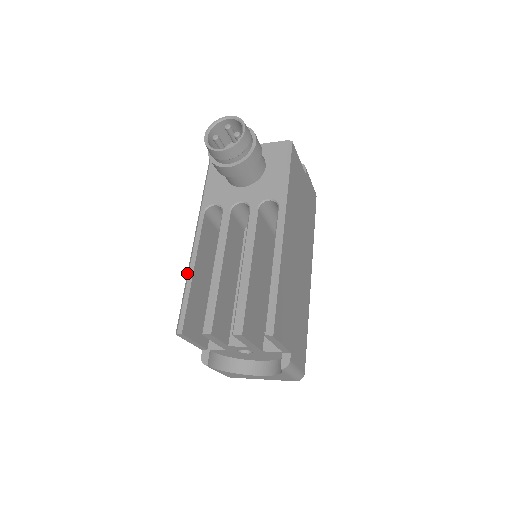
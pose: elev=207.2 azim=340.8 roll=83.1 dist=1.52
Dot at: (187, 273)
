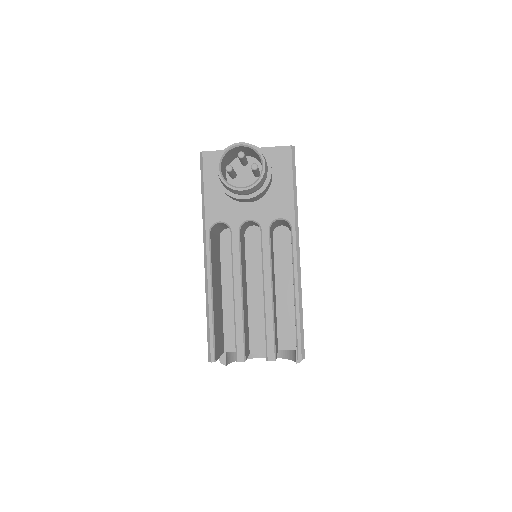
Dot at: (206, 300)
